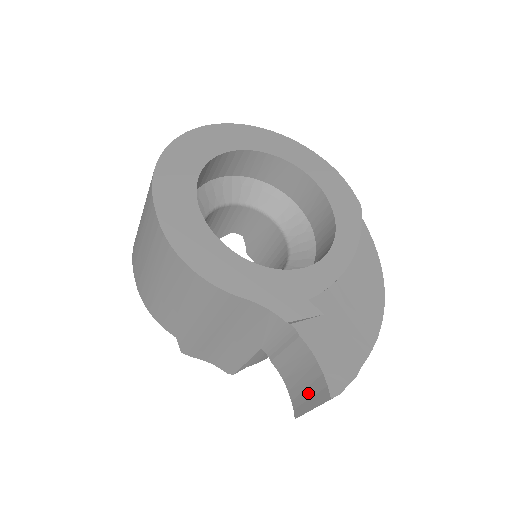
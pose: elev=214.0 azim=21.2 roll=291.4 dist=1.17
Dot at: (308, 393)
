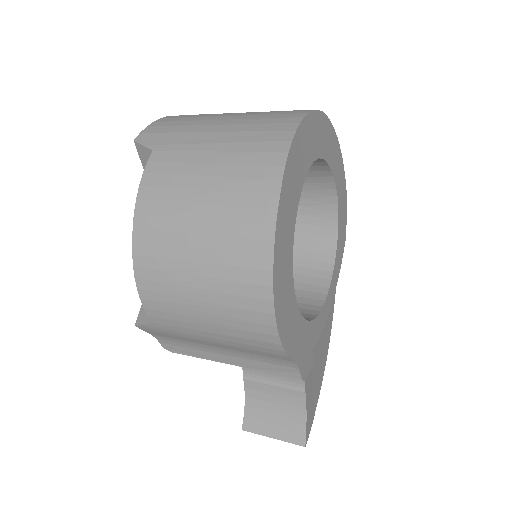
Dot at: (275, 424)
